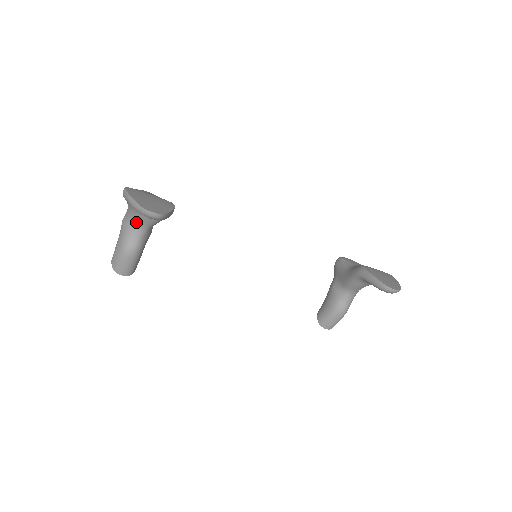
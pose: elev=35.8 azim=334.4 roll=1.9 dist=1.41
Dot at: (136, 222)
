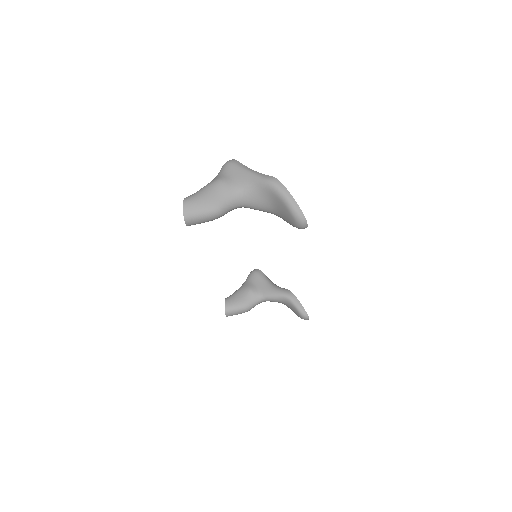
Dot at: (245, 199)
